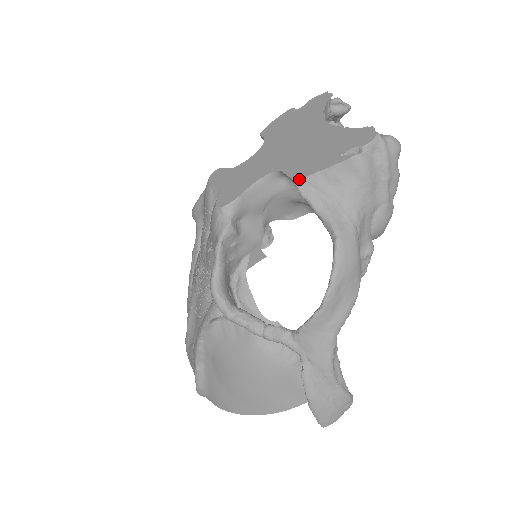
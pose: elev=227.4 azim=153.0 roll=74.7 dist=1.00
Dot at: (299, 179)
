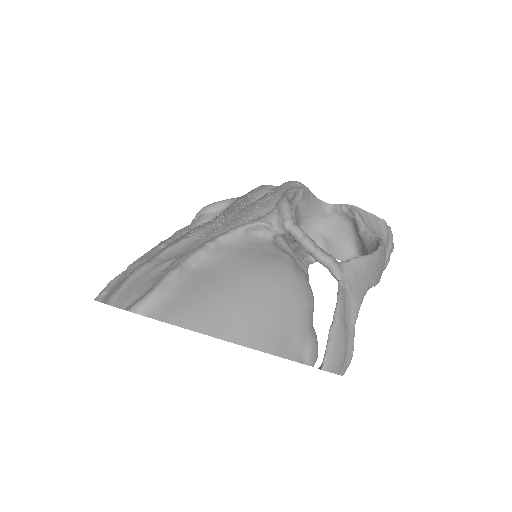
Dot at: (355, 206)
